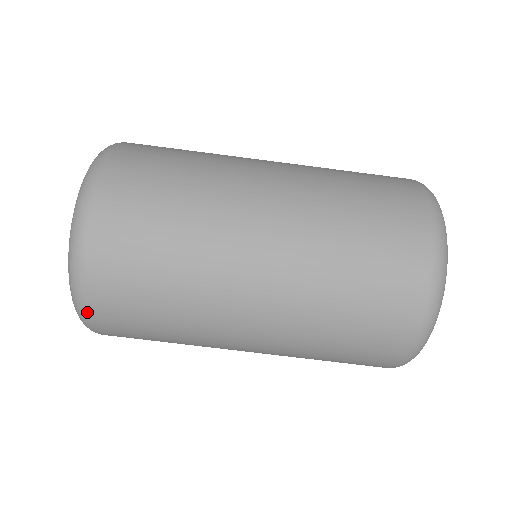
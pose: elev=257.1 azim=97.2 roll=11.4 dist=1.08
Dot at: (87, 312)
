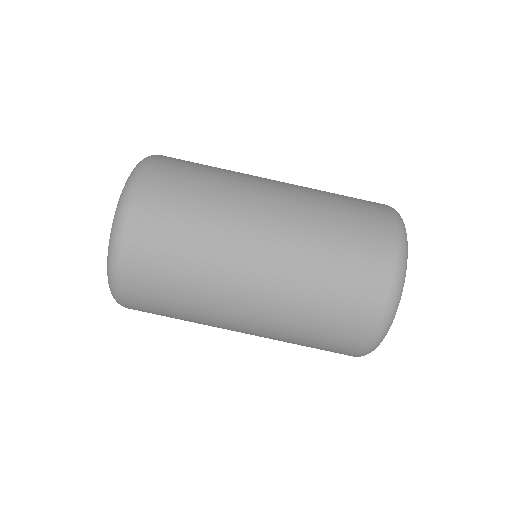
Dot at: occluded
